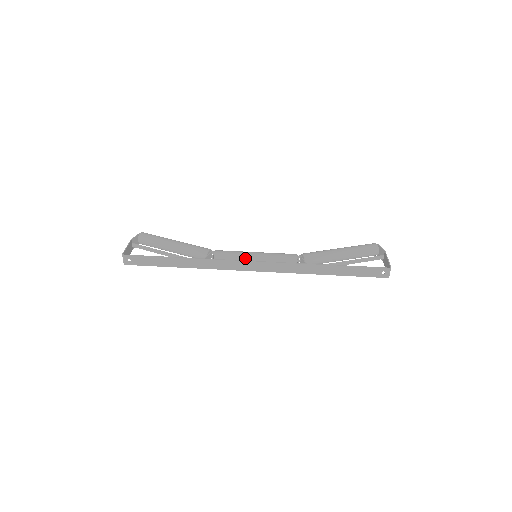
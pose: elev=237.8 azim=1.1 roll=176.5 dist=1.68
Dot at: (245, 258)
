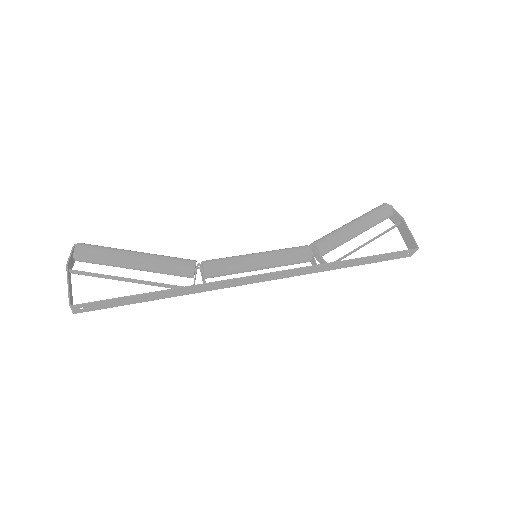
Dot at: (247, 268)
